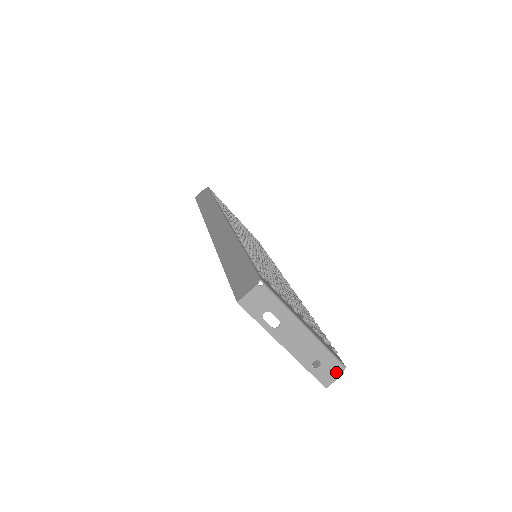
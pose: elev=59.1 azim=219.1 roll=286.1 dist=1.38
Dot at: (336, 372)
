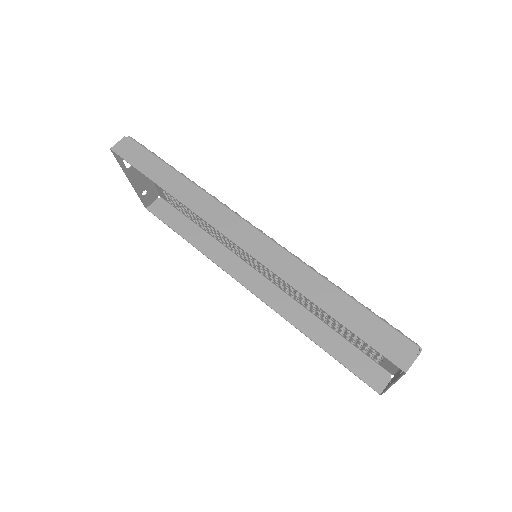
Dot at: occluded
